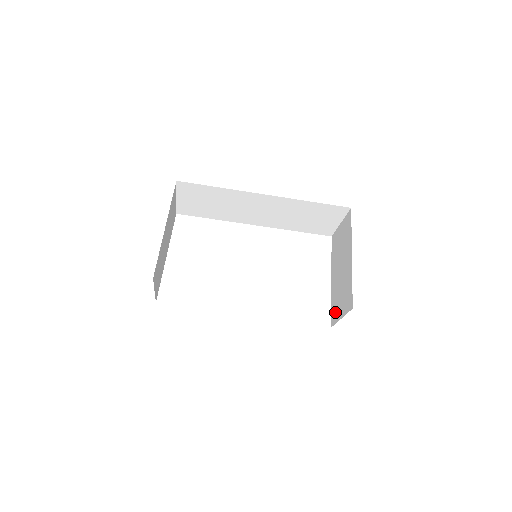
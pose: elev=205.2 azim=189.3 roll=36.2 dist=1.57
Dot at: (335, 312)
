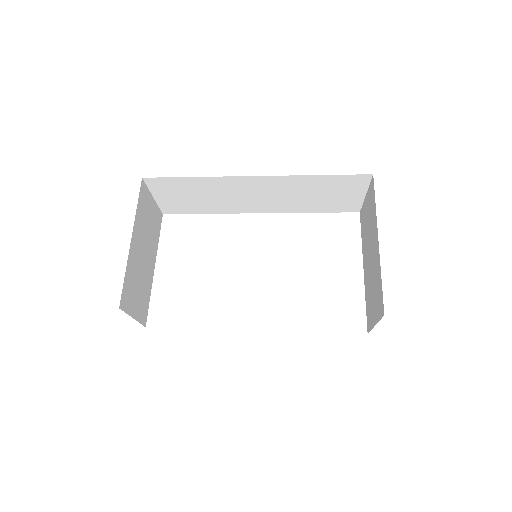
Dot at: (369, 314)
